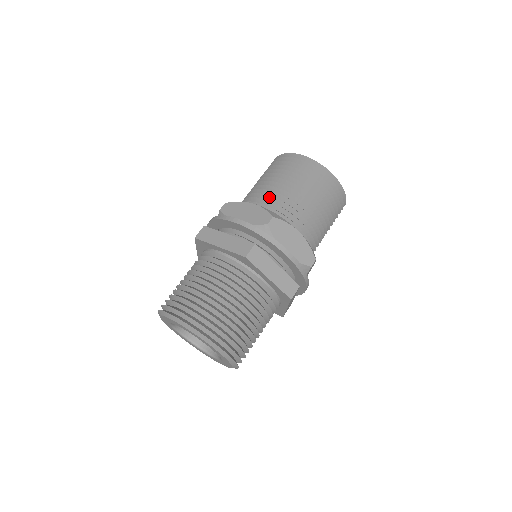
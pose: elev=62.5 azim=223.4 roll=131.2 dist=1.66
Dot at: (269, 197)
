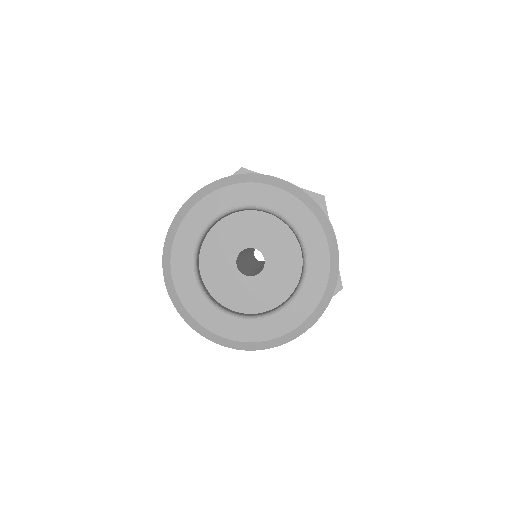
Dot at: occluded
